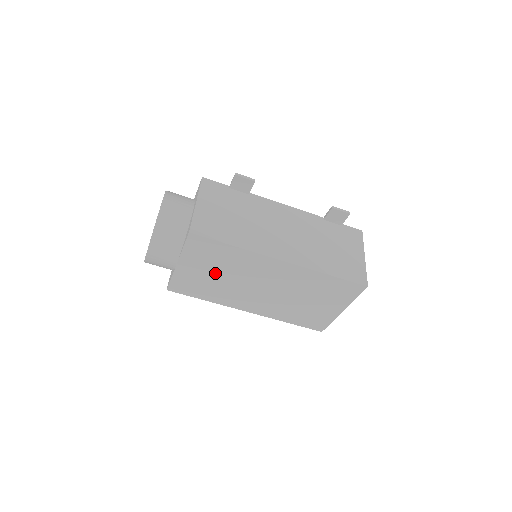
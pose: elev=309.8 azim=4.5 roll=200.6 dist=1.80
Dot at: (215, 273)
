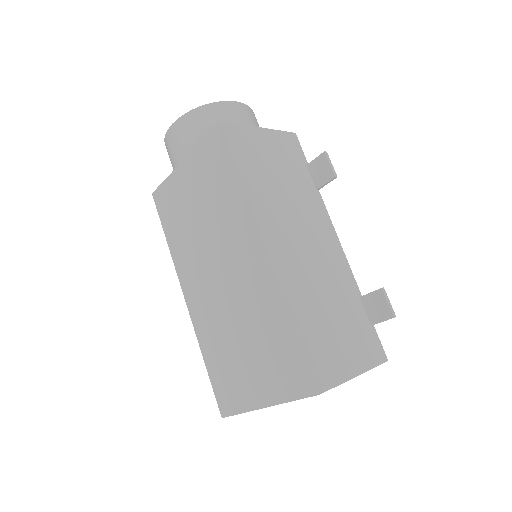
Dot at: (200, 206)
